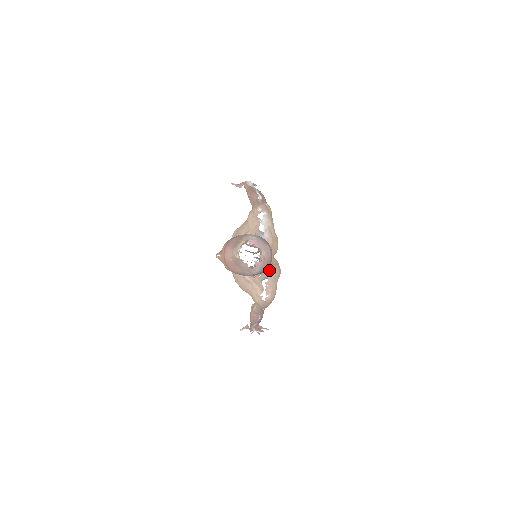
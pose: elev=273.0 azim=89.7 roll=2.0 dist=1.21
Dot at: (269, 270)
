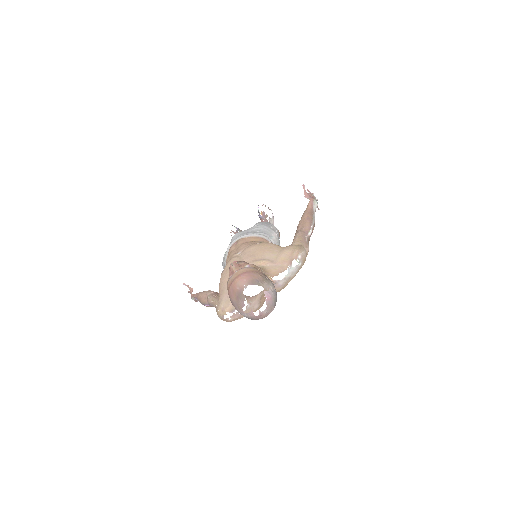
Dot at: (253, 306)
